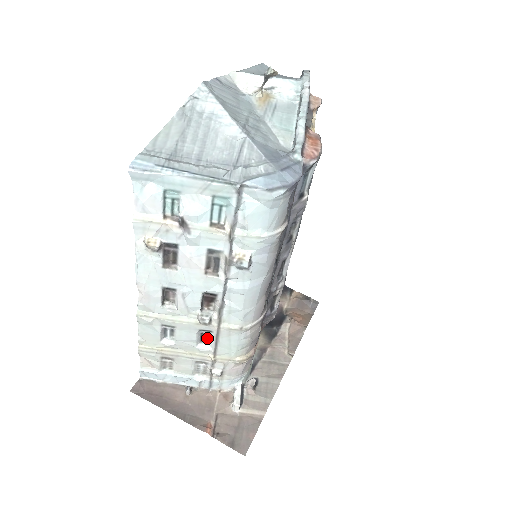
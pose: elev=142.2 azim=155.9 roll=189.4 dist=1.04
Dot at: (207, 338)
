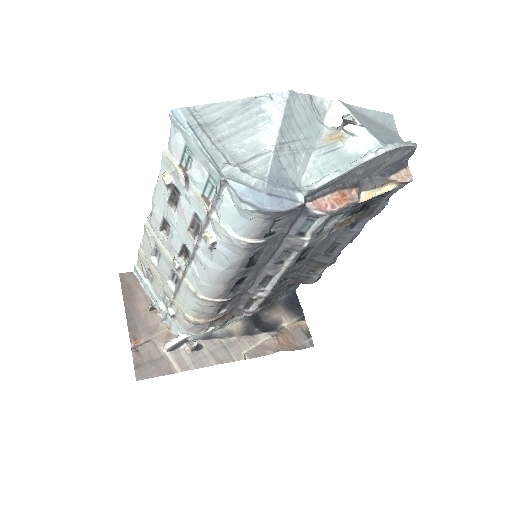
Dot at: (176, 281)
